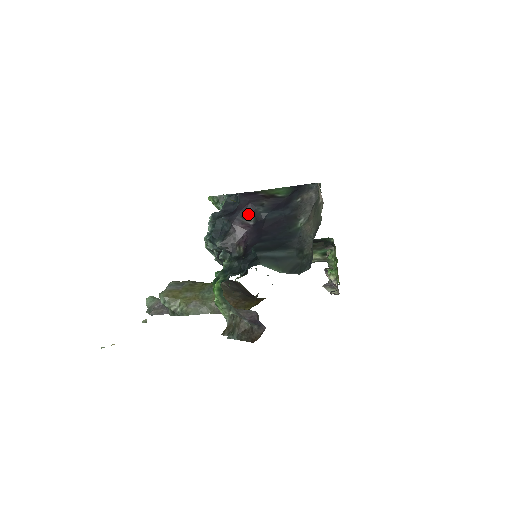
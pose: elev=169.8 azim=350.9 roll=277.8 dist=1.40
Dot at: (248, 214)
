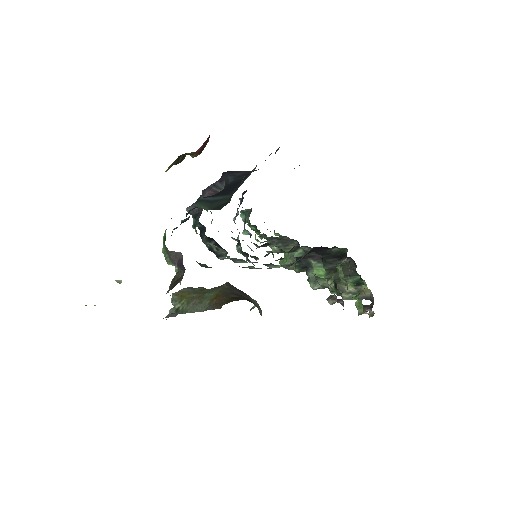
Dot at: (221, 184)
